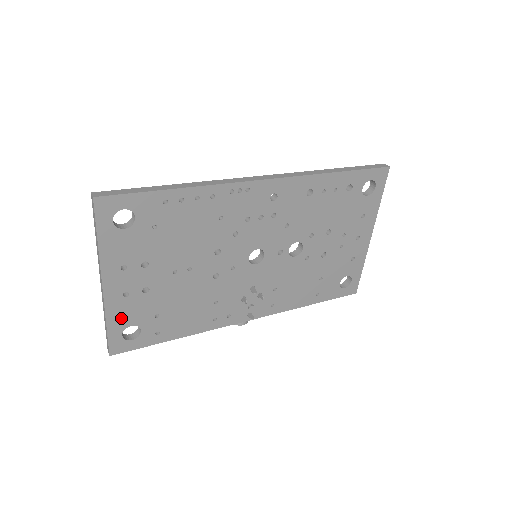
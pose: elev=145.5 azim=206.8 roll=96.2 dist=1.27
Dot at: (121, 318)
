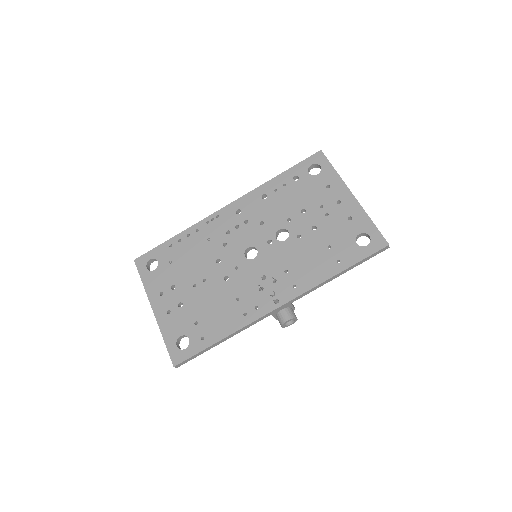
Dot at: (172, 332)
